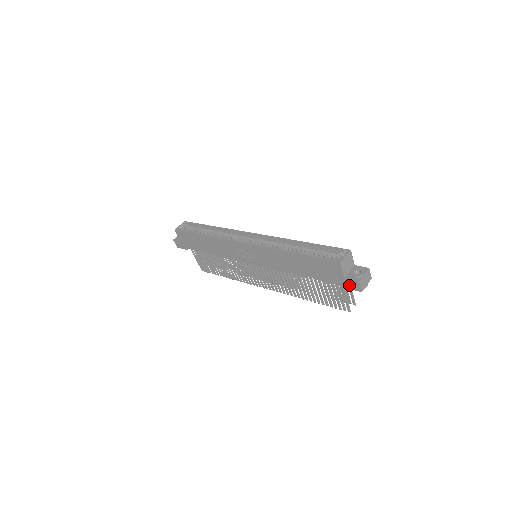
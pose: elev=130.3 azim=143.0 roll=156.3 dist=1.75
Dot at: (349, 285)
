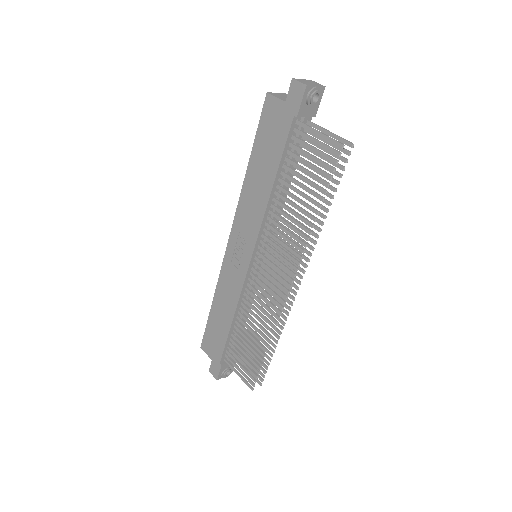
Dot at: (295, 102)
